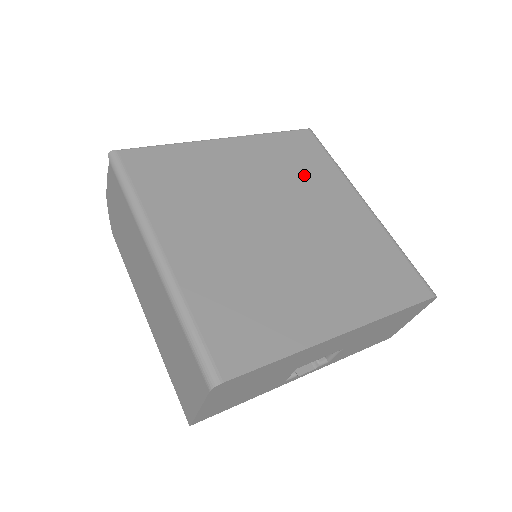
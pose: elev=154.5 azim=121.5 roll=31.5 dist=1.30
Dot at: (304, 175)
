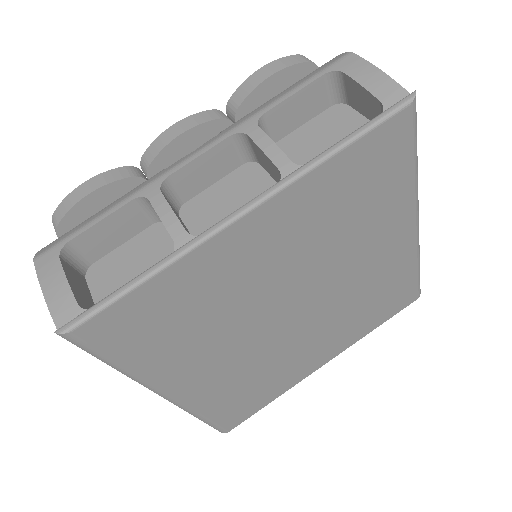
Dot at: (357, 223)
